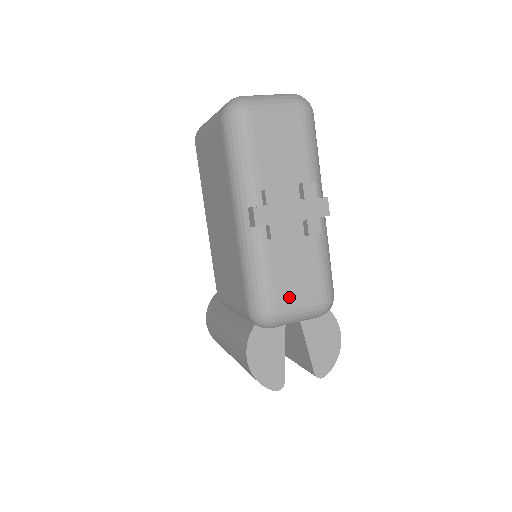
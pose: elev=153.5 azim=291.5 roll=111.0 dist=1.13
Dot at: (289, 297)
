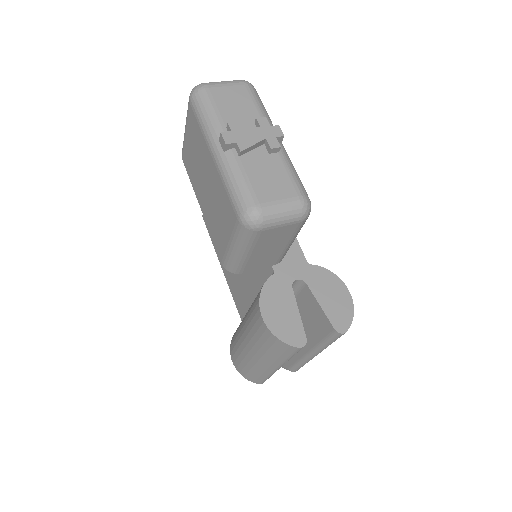
Dot at: (268, 195)
